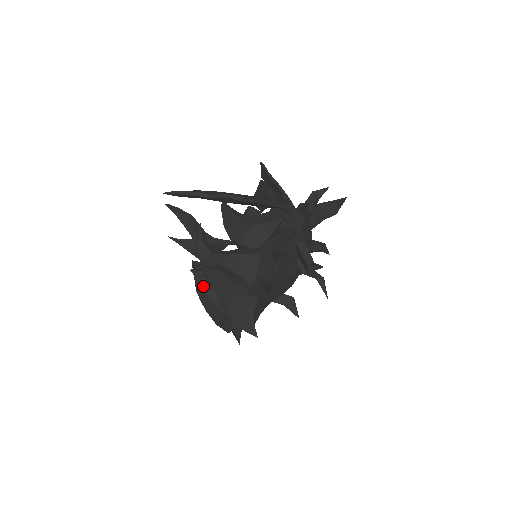
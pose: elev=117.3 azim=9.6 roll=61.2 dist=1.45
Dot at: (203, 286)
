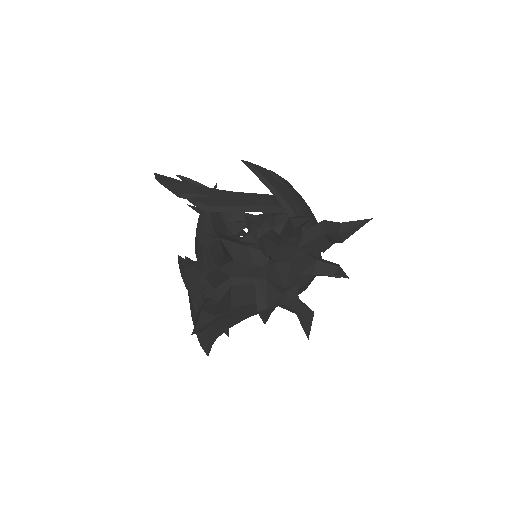
Dot at: occluded
